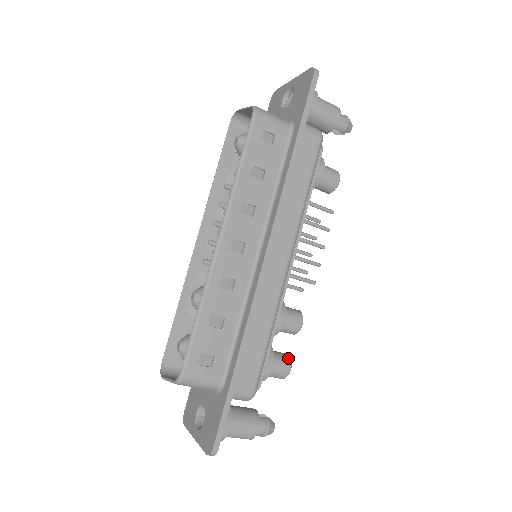
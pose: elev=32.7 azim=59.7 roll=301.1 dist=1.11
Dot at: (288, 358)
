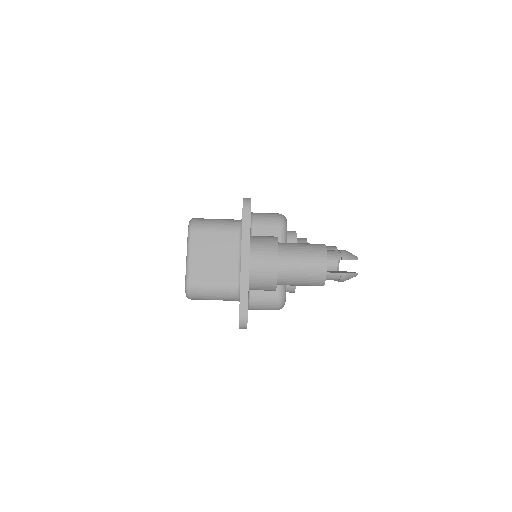
Dot at: occluded
